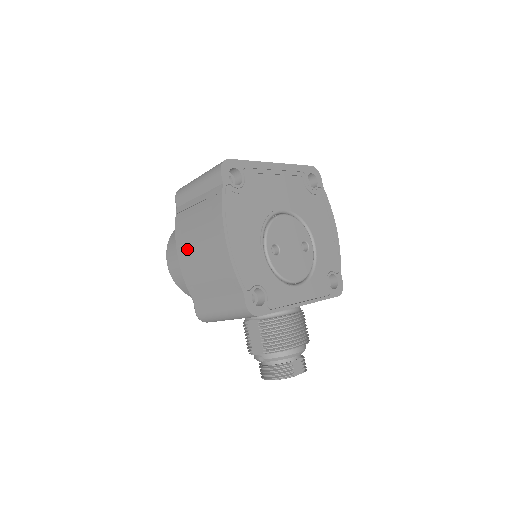
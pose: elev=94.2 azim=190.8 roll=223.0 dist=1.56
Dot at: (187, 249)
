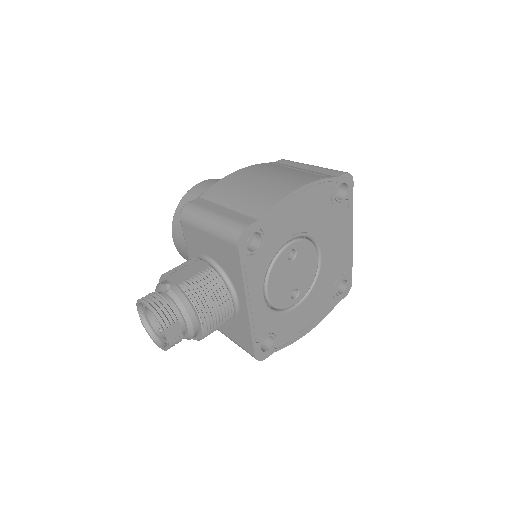
Dot at: (252, 173)
